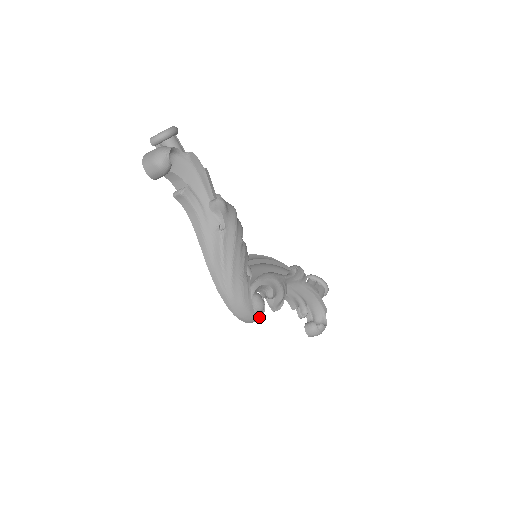
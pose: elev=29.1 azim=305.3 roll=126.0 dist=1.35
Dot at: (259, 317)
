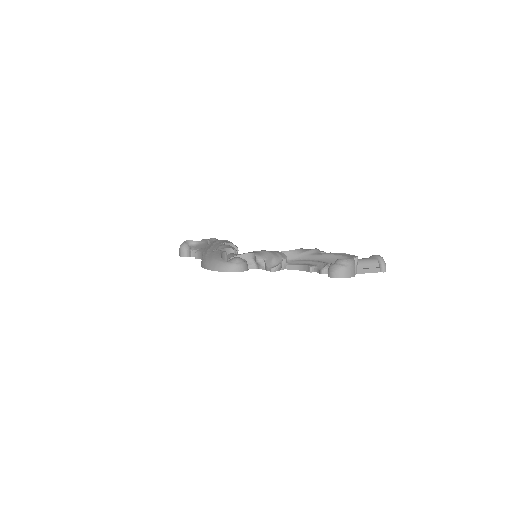
Dot at: (231, 263)
